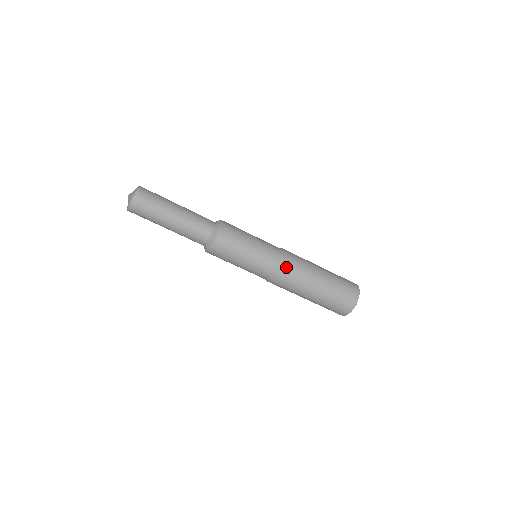
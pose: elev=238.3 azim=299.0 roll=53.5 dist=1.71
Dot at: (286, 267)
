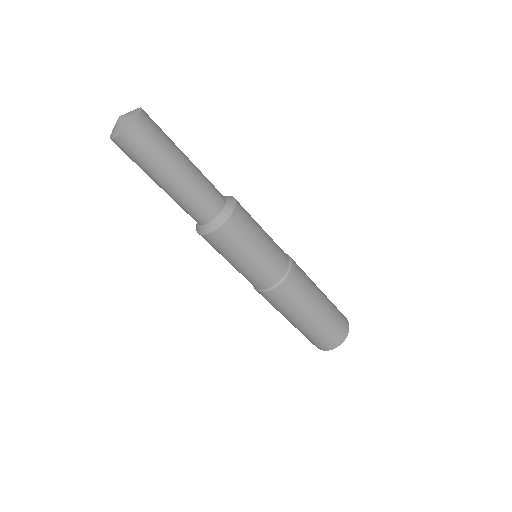
Dot at: (292, 282)
